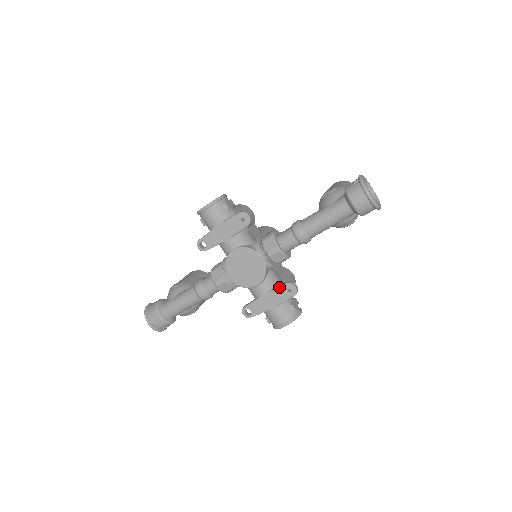
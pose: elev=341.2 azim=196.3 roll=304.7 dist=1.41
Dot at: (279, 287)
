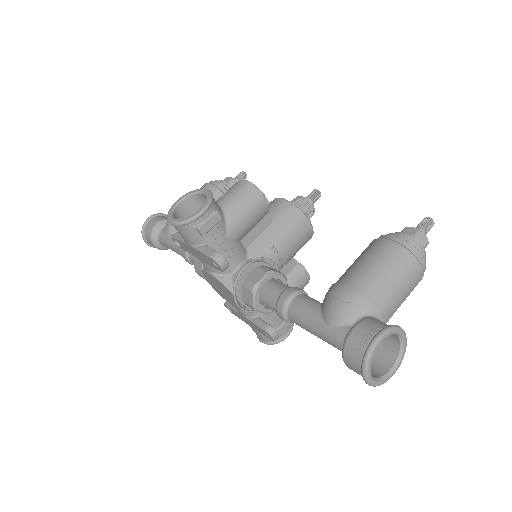
Dot at: (257, 325)
